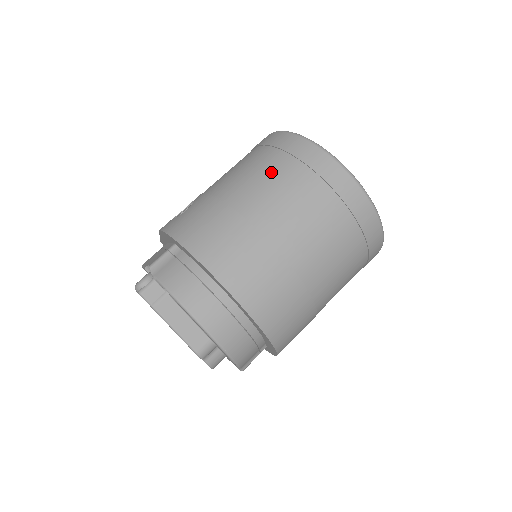
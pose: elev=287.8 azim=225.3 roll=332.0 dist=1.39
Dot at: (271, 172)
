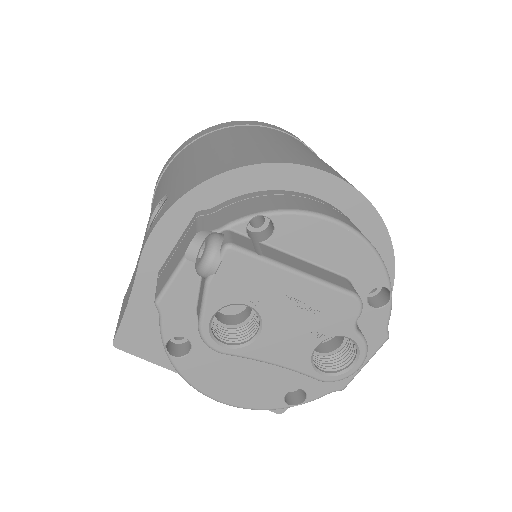
Dot at: (222, 135)
